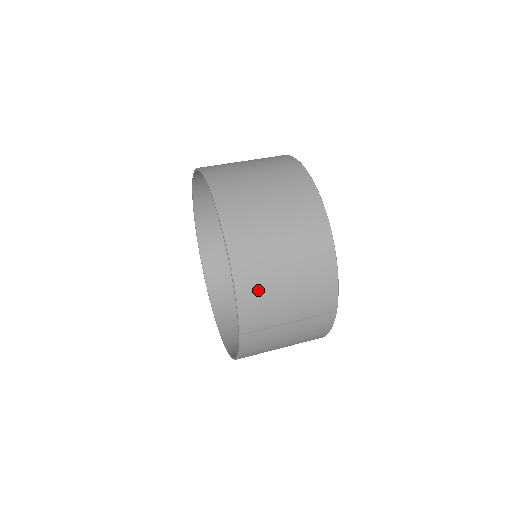
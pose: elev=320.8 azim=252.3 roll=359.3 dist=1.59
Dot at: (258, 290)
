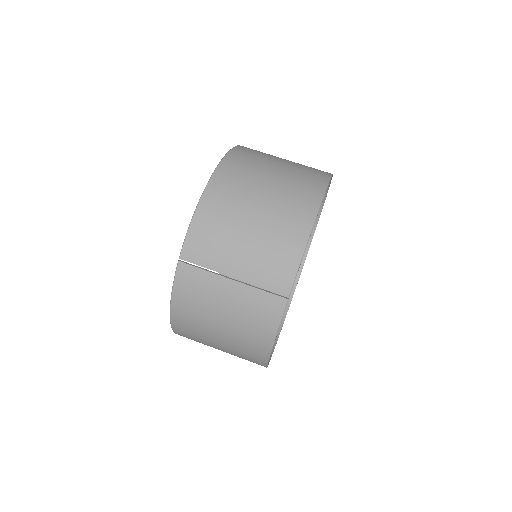
Dot at: (218, 218)
